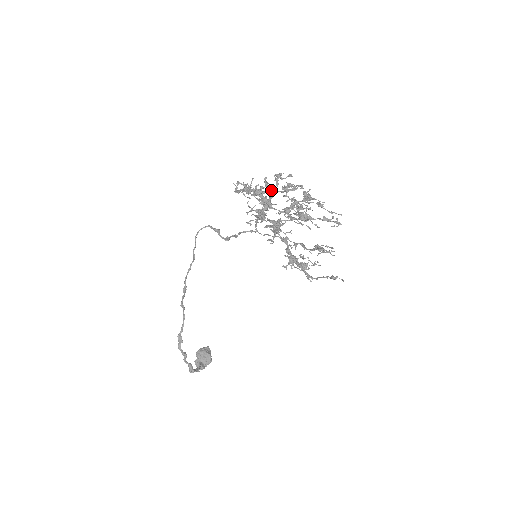
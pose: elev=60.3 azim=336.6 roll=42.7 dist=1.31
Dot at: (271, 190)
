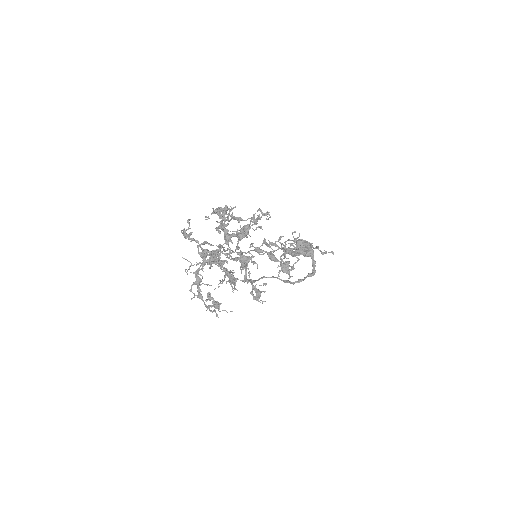
Dot at: (204, 257)
